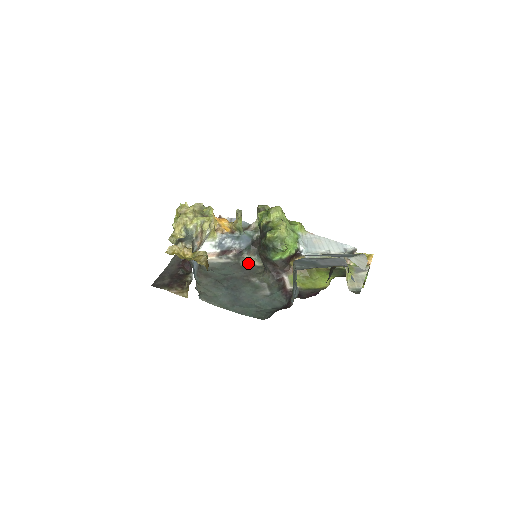
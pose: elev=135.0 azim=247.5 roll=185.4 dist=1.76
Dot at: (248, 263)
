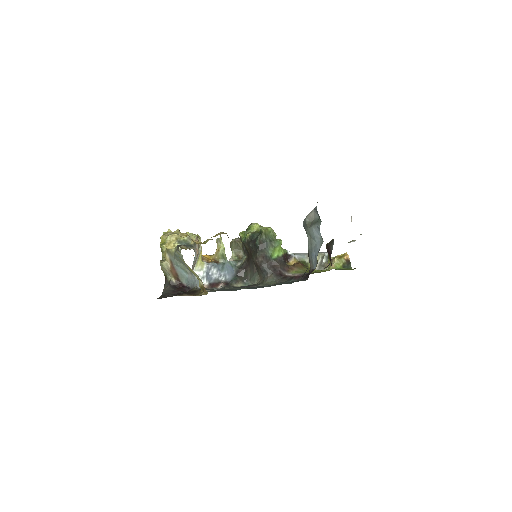
Dot at: occluded
